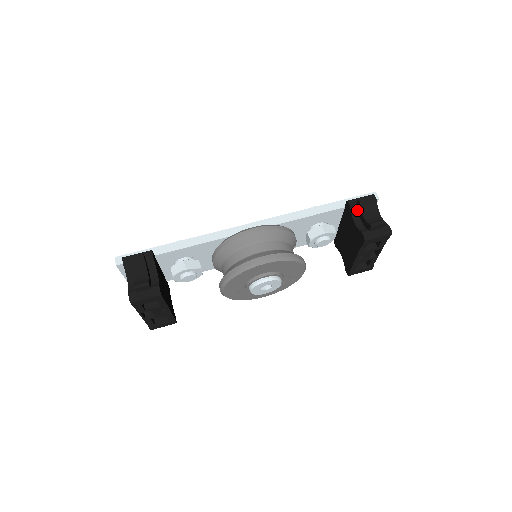
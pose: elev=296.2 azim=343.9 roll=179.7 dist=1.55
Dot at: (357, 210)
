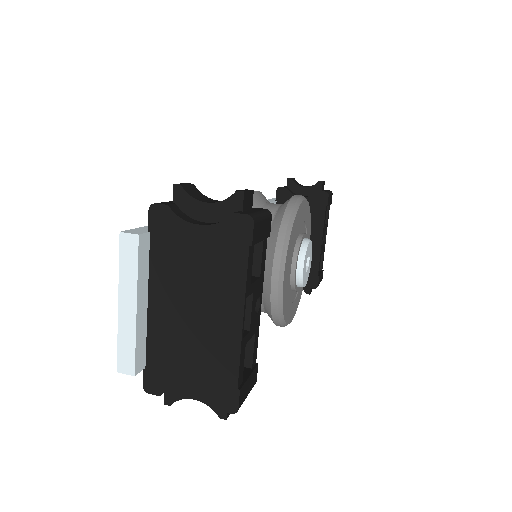
Dot at: (291, 191)
